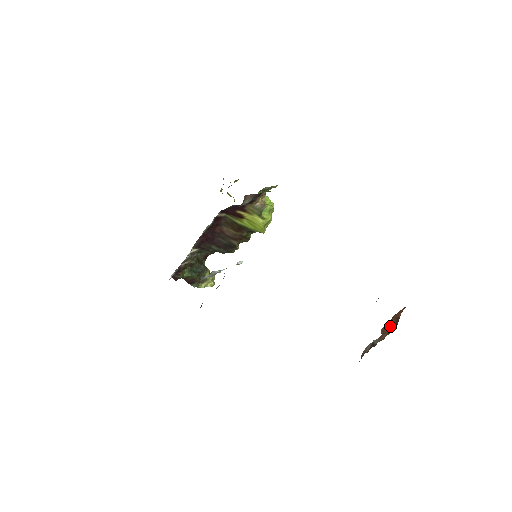
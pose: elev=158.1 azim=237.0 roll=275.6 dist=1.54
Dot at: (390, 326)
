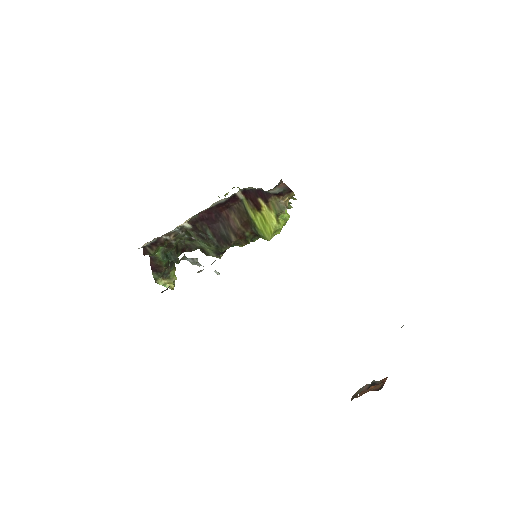
Dot at: occluded
